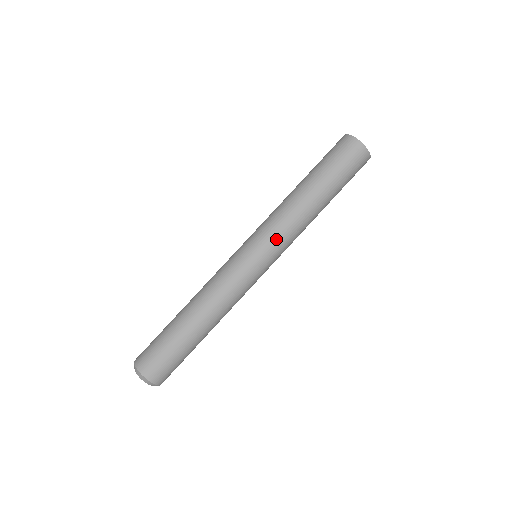
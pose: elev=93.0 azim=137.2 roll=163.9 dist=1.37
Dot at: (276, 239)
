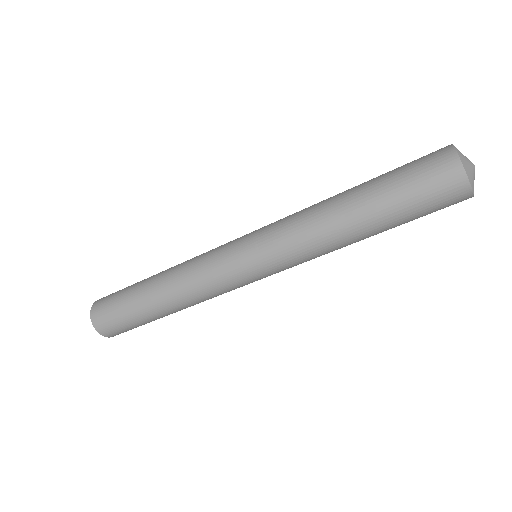
Dot at: (291, 267)
